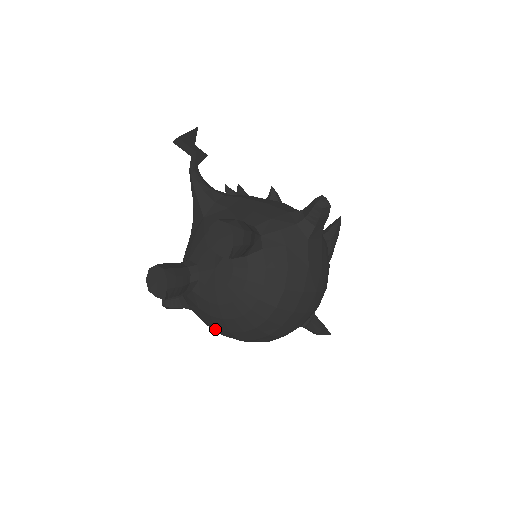
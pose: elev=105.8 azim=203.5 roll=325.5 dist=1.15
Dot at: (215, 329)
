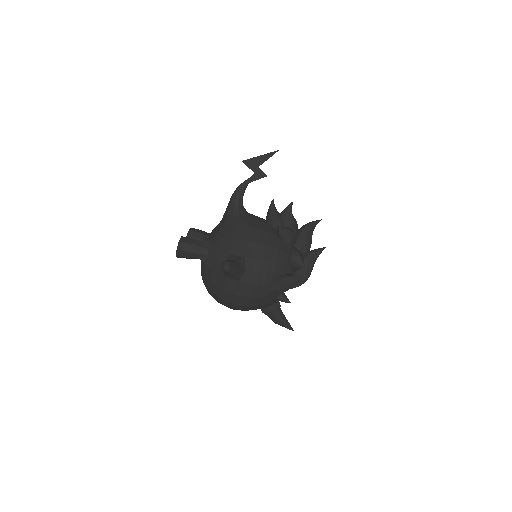
Dot at: occluded
